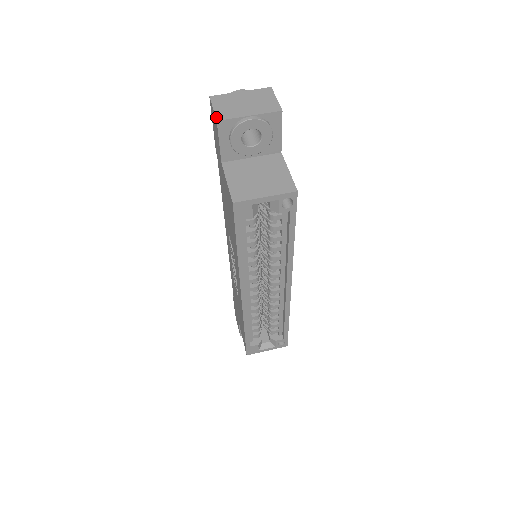
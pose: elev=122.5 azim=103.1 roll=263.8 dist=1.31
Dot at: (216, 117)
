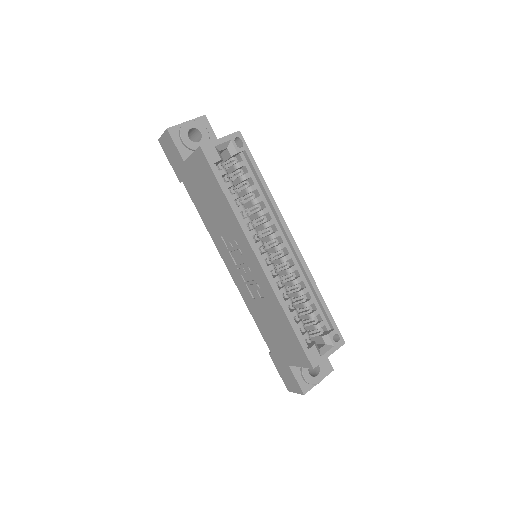
Dot at: (166, 130)
